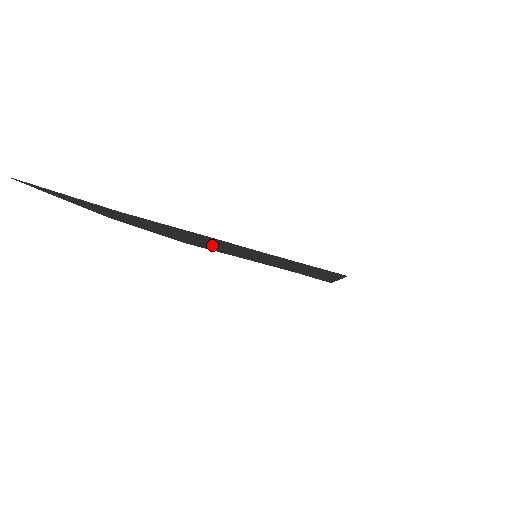
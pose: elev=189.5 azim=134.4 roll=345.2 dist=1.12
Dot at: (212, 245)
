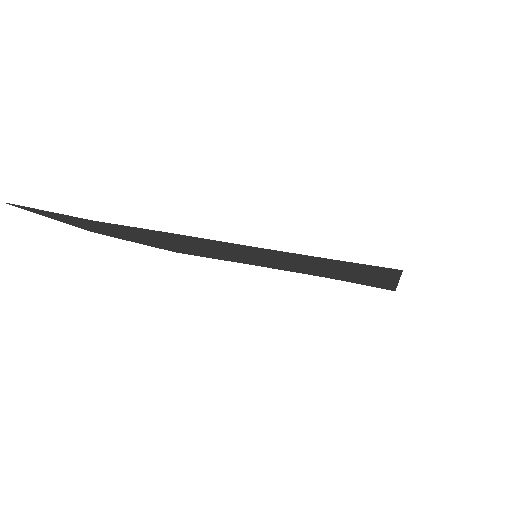
Dot at: (199, 249)
